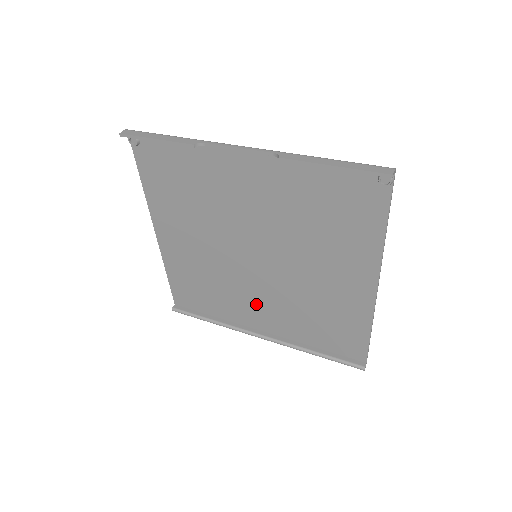
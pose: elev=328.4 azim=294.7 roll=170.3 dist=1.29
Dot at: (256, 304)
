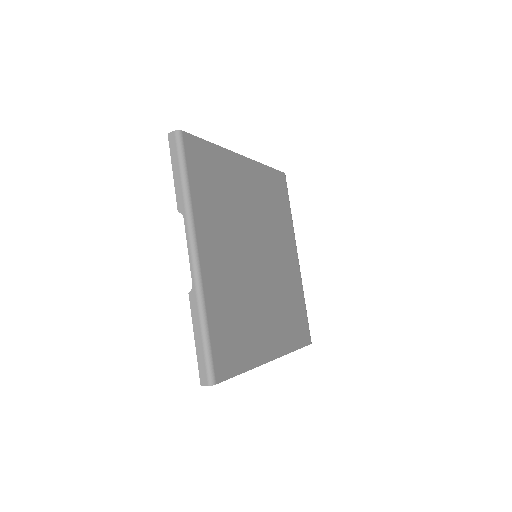
Dot at: (281, 253)
